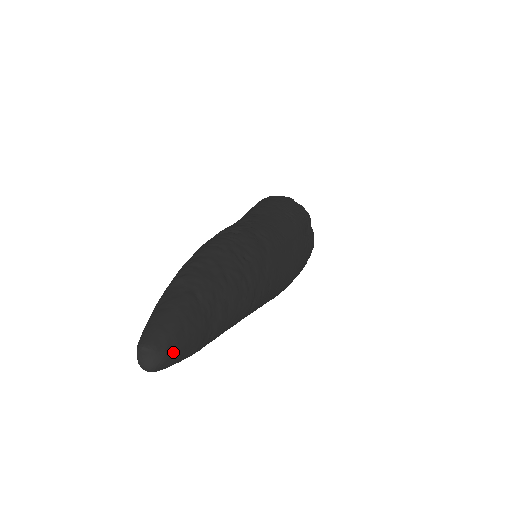
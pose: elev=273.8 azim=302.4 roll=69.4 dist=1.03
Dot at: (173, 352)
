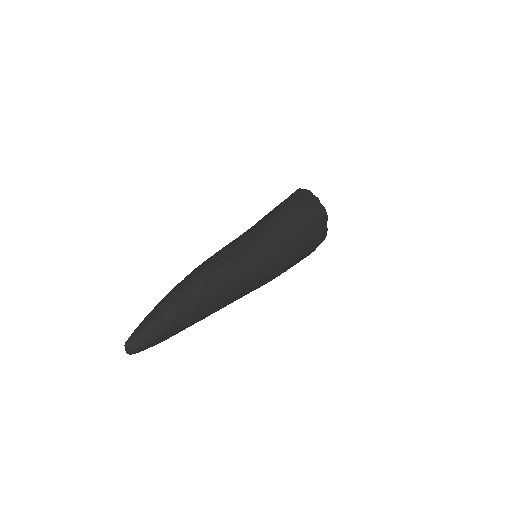
Dot at: (141, 349)
